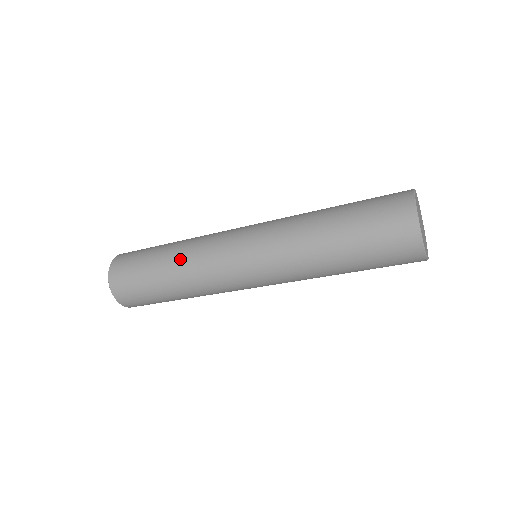
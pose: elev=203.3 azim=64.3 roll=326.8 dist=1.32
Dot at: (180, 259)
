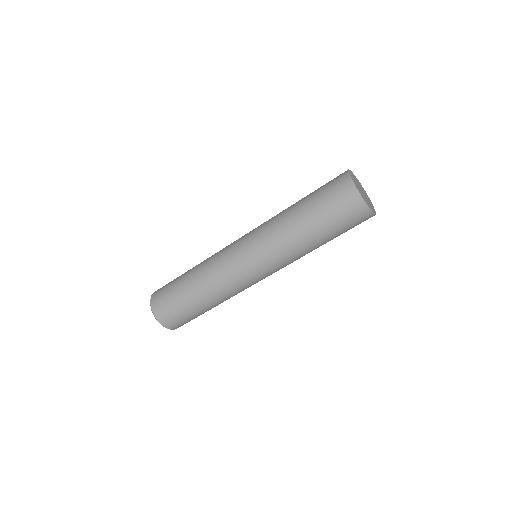
Dot at: (202, 263)
